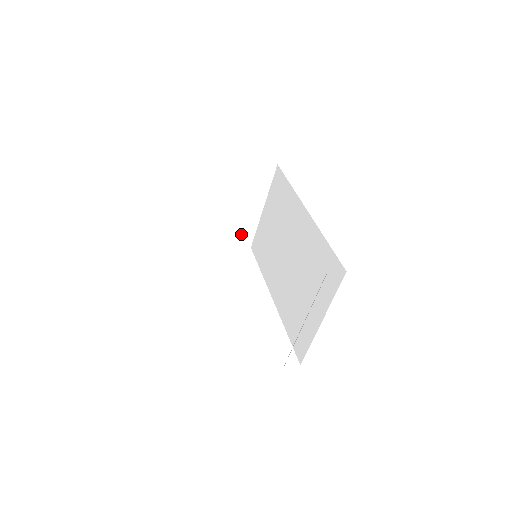
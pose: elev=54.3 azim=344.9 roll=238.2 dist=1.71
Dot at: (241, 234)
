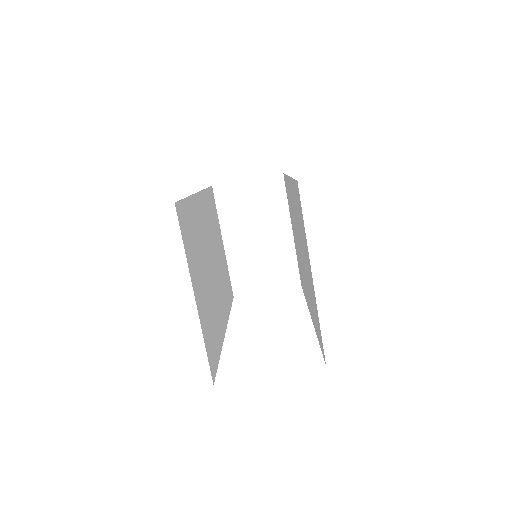
Dot at: (281, 271)
